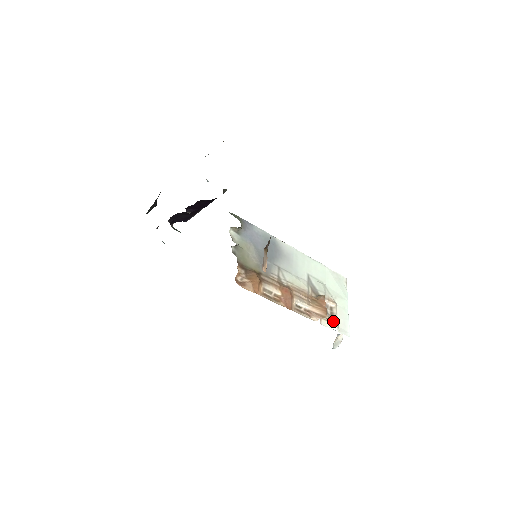
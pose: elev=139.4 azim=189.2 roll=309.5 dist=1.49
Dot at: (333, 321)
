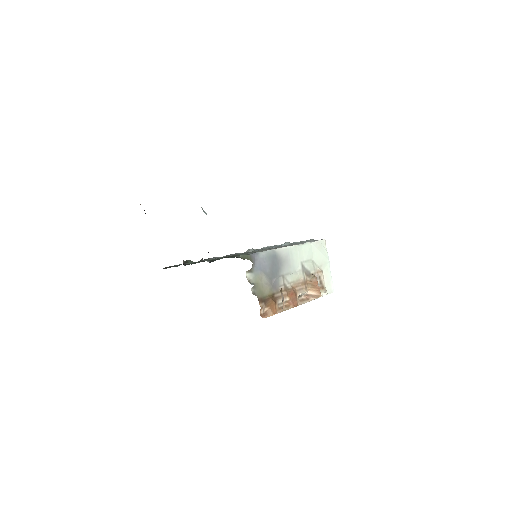
Dot at: (322, 288)
